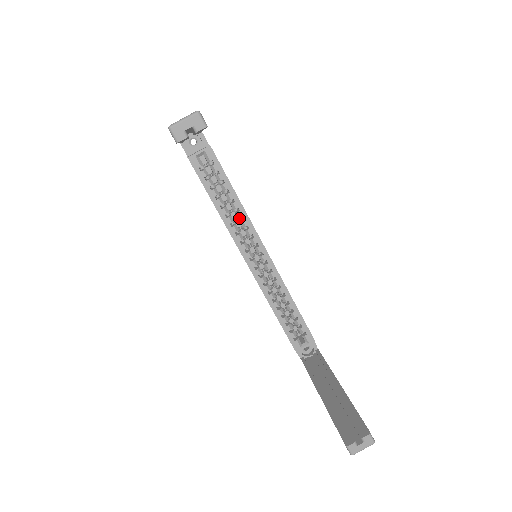
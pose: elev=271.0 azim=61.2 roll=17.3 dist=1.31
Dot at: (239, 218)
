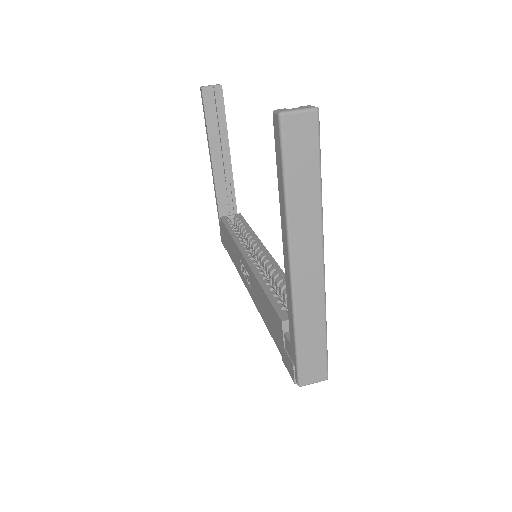
Dot at: occluded
